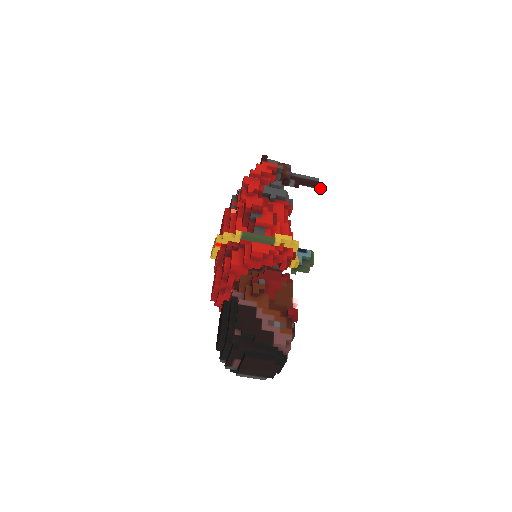
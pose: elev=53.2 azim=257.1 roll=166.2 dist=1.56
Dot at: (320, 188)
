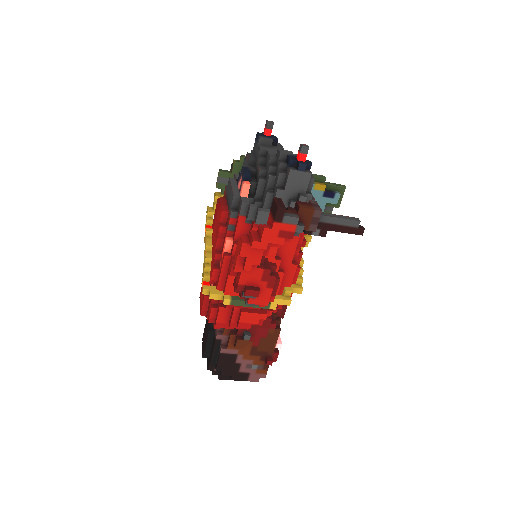
Dot at: (356, 232)
